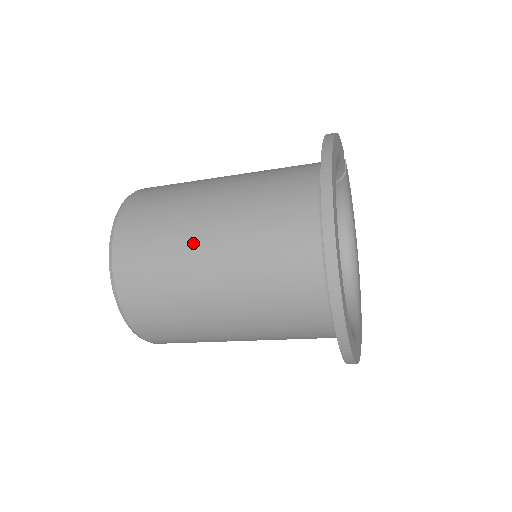
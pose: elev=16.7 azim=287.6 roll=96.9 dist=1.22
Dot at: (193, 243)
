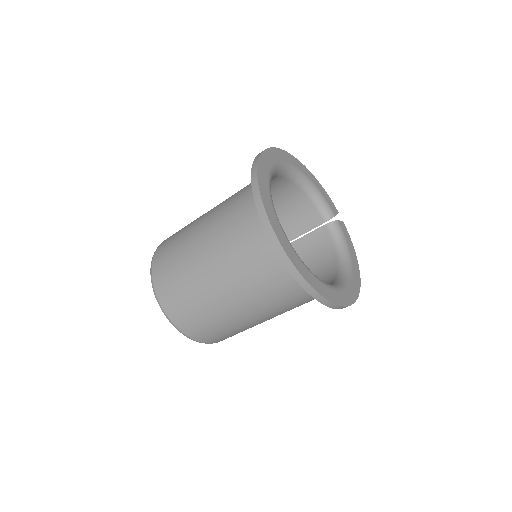
Dot at: occluded
